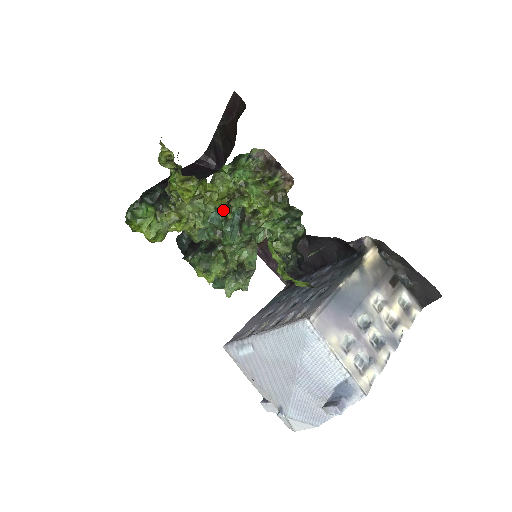
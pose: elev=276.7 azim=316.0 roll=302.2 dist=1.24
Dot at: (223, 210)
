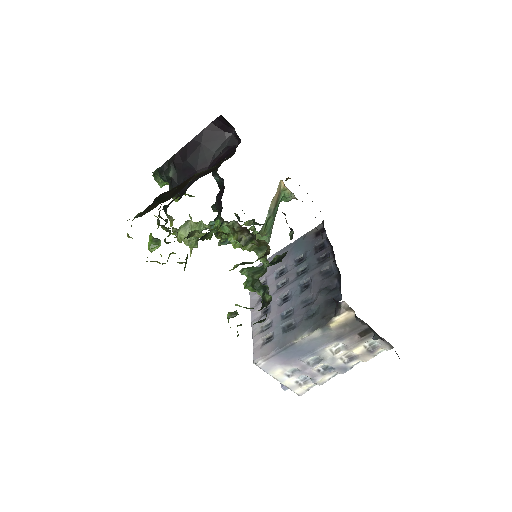
Dot at: occluded
